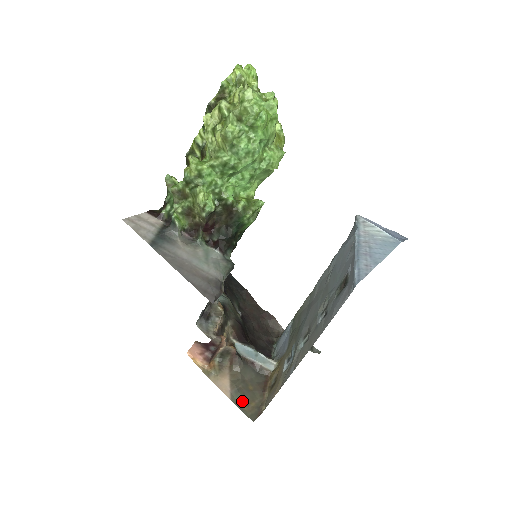
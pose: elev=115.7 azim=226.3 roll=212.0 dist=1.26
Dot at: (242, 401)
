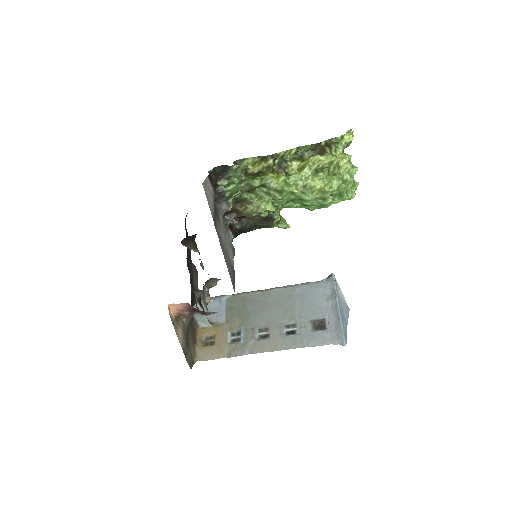
Dot at: (186, 351)
